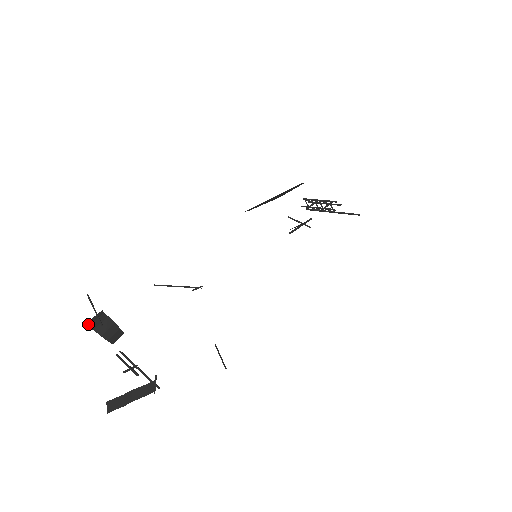
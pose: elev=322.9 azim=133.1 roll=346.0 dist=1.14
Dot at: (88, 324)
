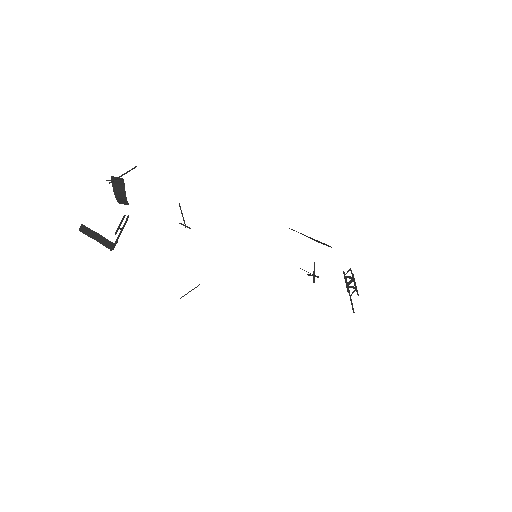
Dot at: (111, 177)
